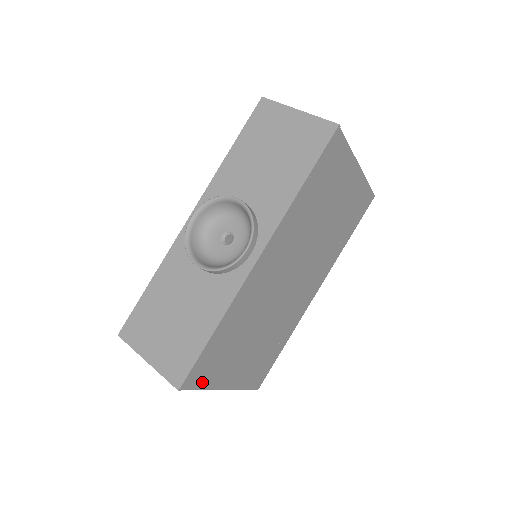
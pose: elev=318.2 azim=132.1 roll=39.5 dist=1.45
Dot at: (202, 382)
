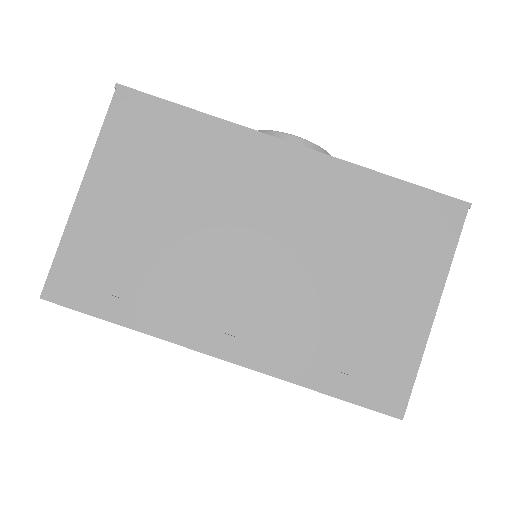
Dot at: (114, 126)
